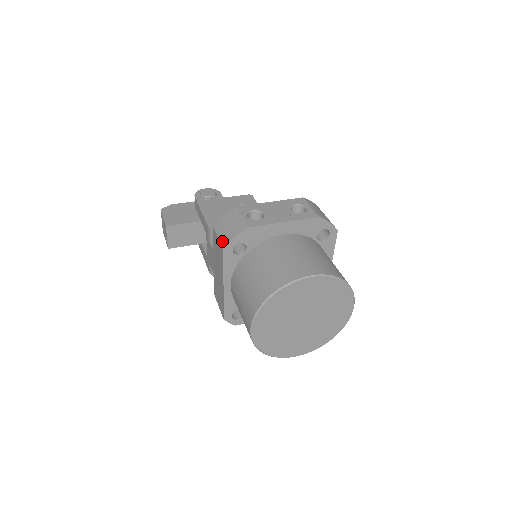
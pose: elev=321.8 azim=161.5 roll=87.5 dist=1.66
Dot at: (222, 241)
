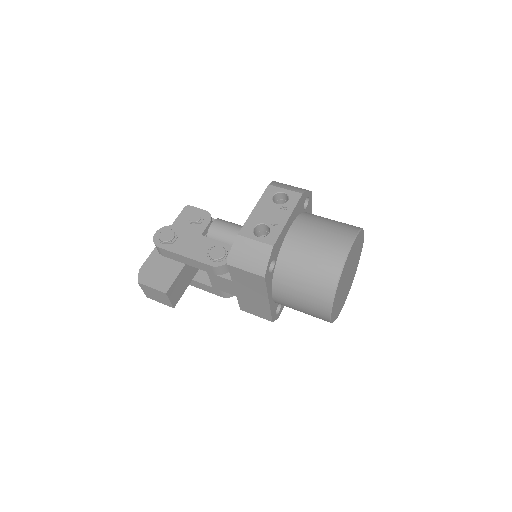
Dot at: (256, 272)
